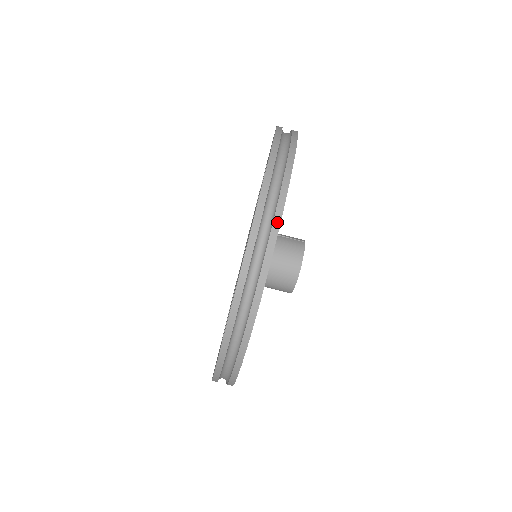
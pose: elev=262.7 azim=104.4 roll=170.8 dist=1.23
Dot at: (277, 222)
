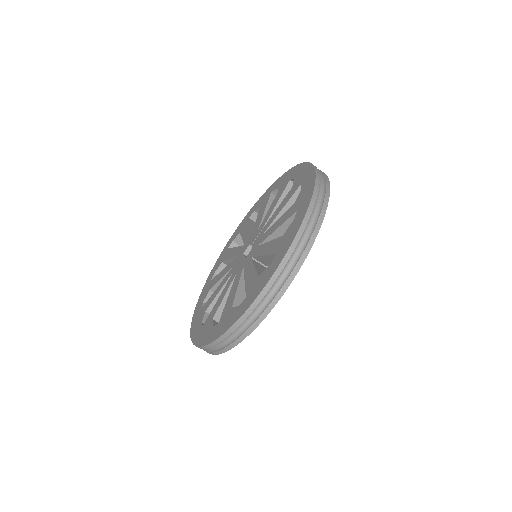
Dot at: (320, 223)
